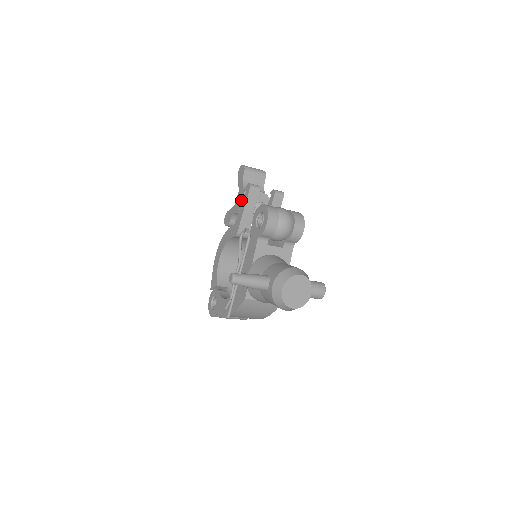
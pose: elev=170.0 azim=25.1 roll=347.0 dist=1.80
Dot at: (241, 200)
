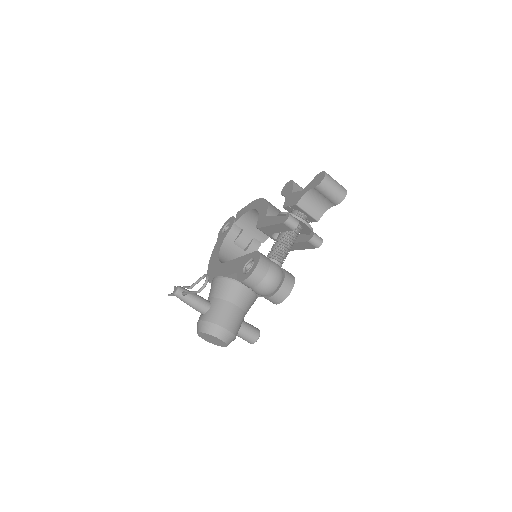
Dot at: (290, 204)
